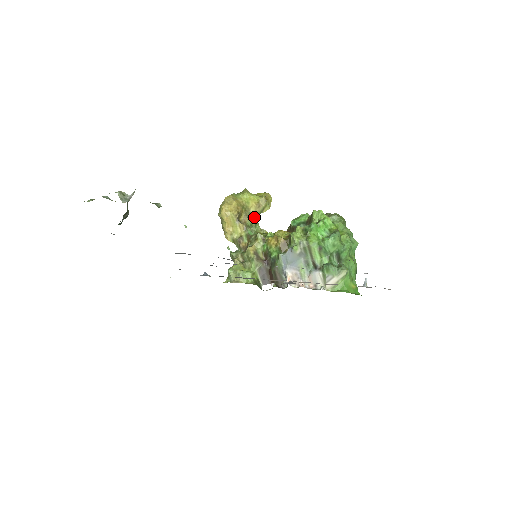
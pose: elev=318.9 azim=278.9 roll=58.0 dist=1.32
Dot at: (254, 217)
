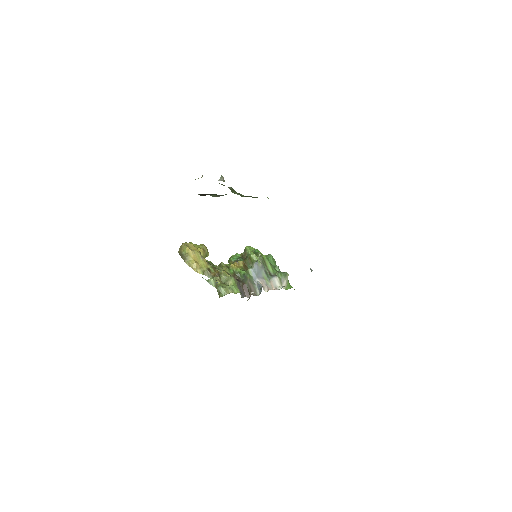
Dot at: occluded
